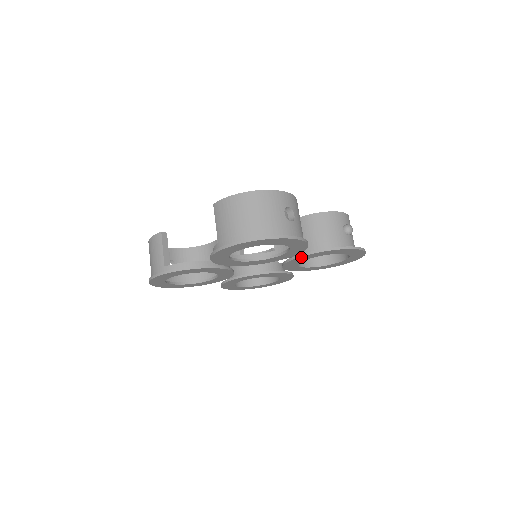
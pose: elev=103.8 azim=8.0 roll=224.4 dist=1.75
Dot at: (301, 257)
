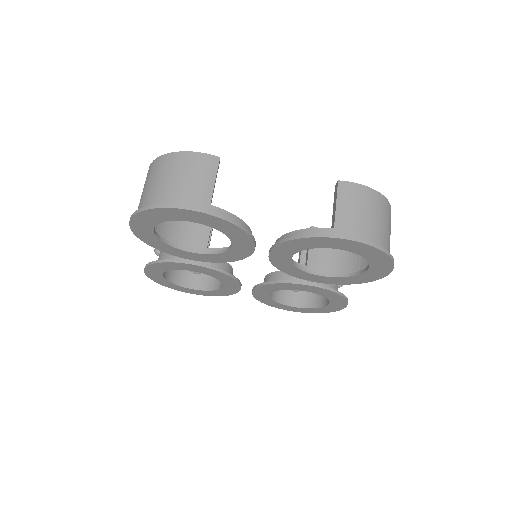
Dot at: (313, 287)
